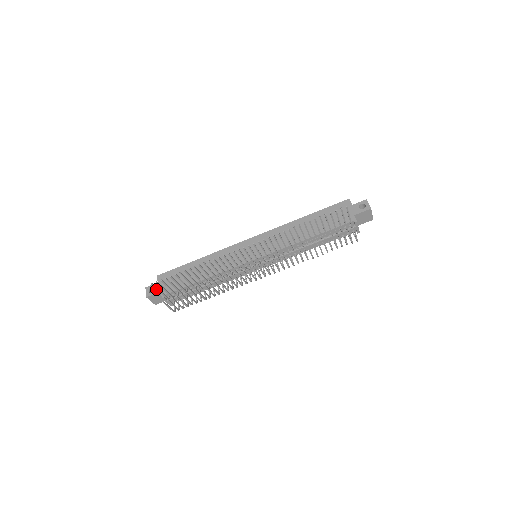
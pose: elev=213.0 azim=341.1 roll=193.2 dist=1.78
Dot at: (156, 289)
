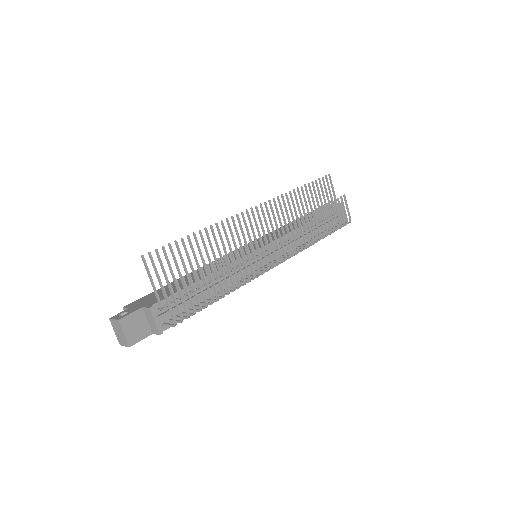
Dot at: (131, 310)
